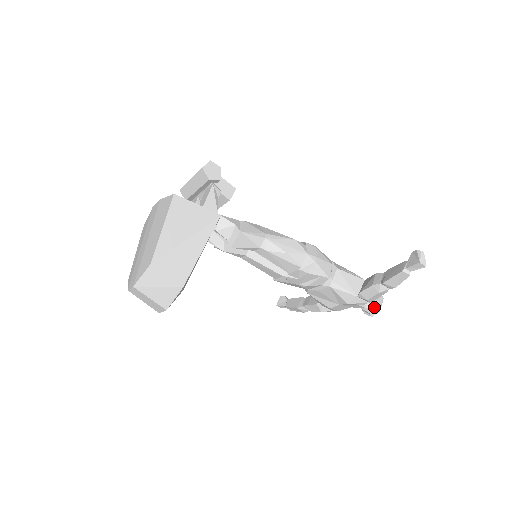
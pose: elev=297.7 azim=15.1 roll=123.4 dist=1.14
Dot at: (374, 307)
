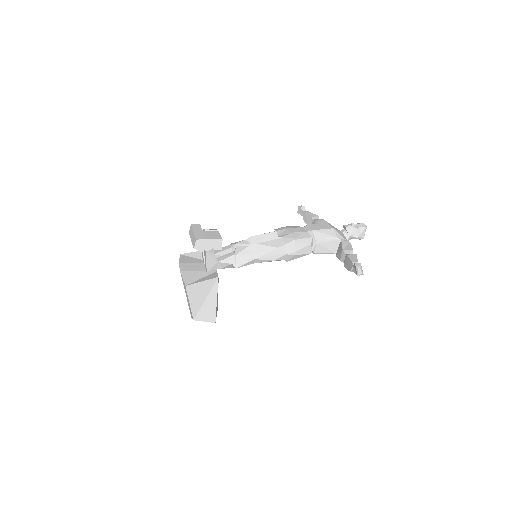
Dot at: (358, 238)
